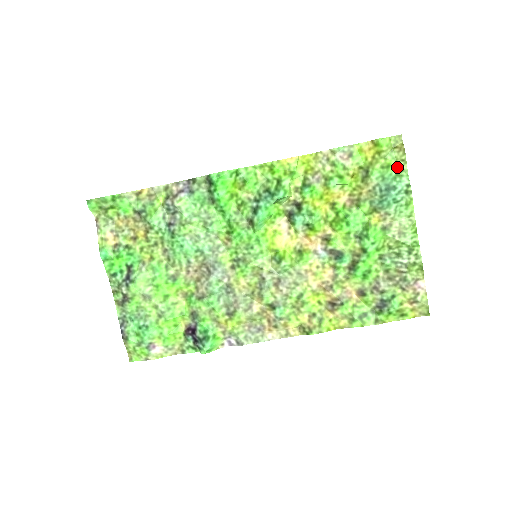
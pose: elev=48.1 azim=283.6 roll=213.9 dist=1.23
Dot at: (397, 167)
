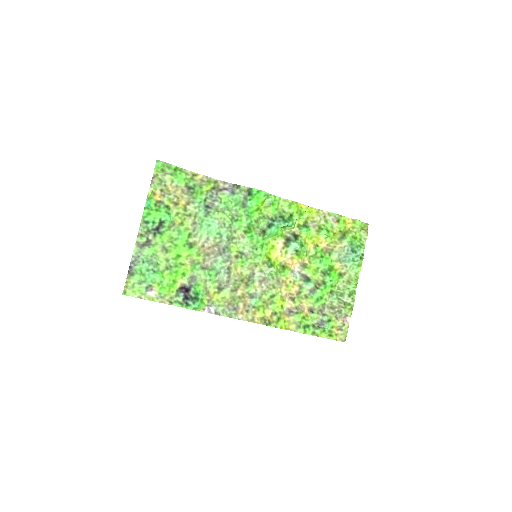
Dot at: (360, 241)
